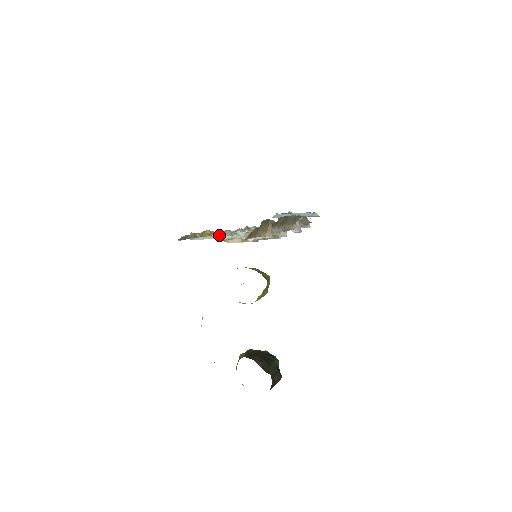
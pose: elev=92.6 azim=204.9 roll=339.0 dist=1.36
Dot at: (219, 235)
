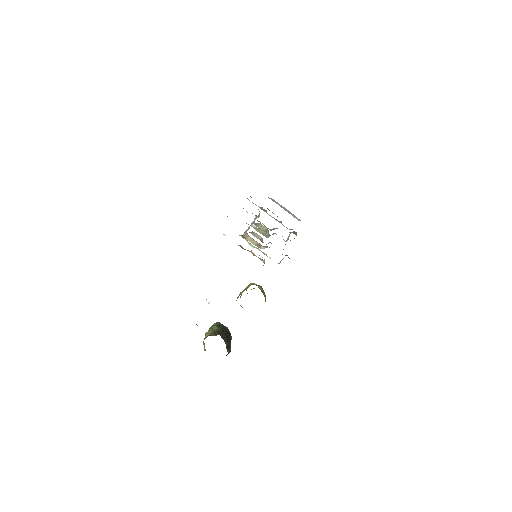
Dot at: occluded
